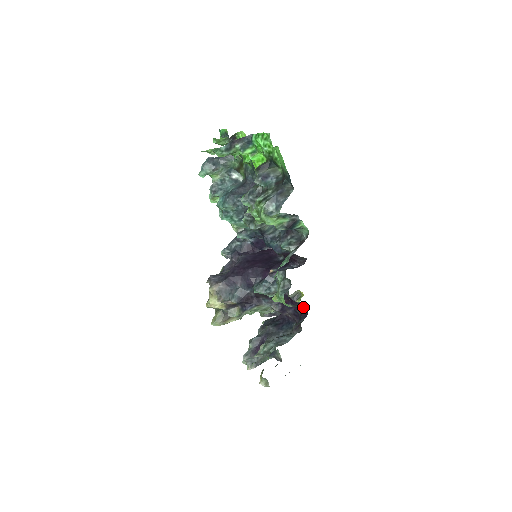
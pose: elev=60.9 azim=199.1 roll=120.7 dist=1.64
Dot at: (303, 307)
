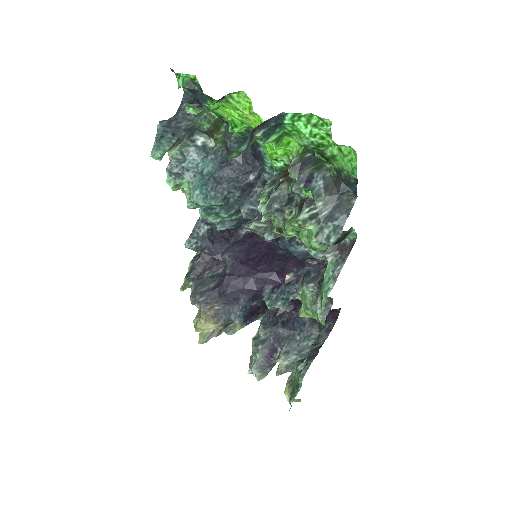
Dot at: (331, 310)
